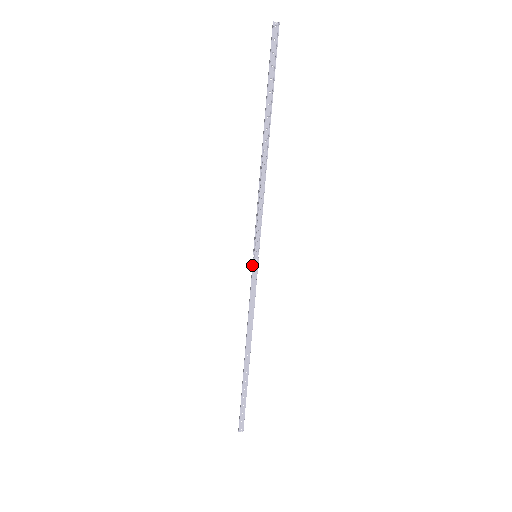
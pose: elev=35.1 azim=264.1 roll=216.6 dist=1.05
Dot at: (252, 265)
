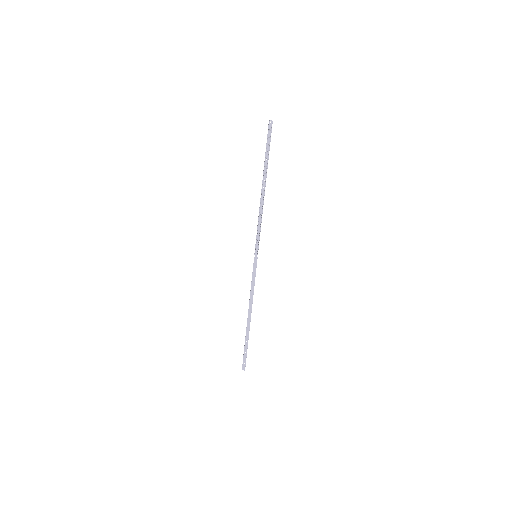
Dot at: occluded
